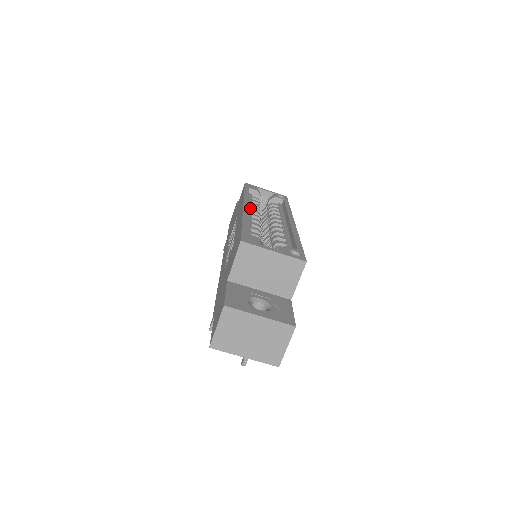
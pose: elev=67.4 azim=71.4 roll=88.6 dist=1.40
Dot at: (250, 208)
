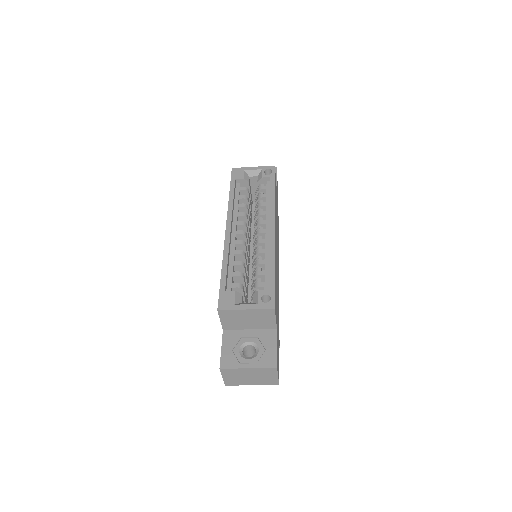
Dot at: (235, 220)
